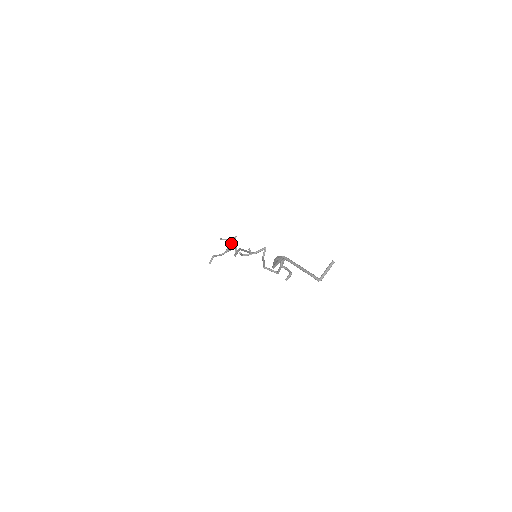
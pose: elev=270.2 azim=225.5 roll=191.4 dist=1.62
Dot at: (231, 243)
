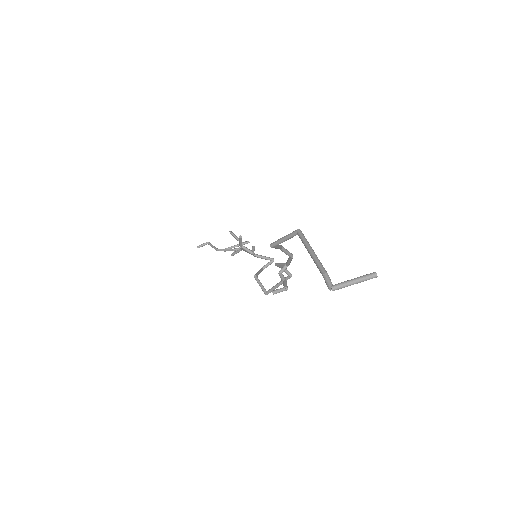
Dot at: (238, 244)
